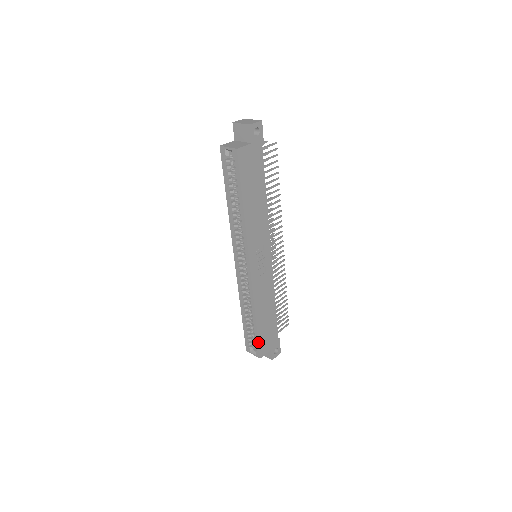
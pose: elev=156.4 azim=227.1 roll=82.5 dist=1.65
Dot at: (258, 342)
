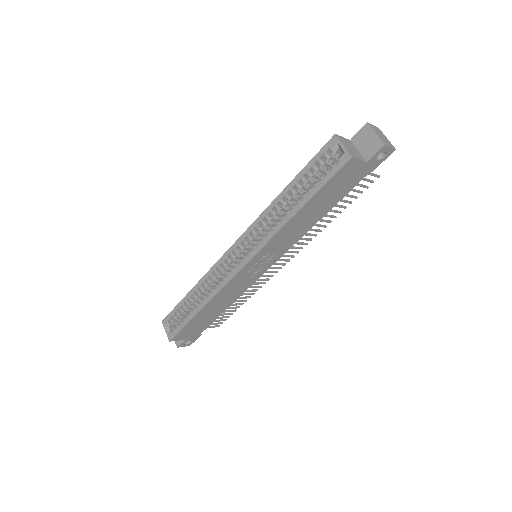
Dot at: (182, 328)
